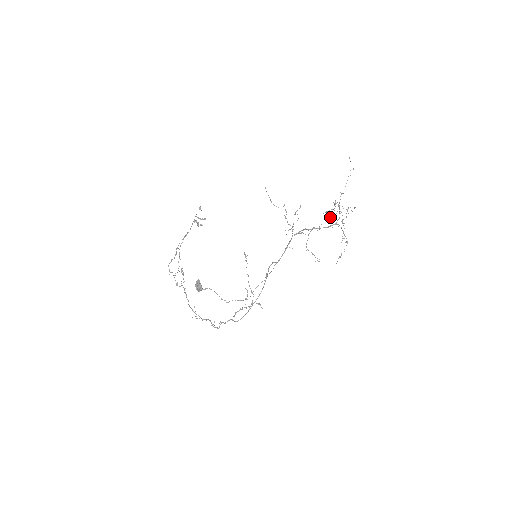
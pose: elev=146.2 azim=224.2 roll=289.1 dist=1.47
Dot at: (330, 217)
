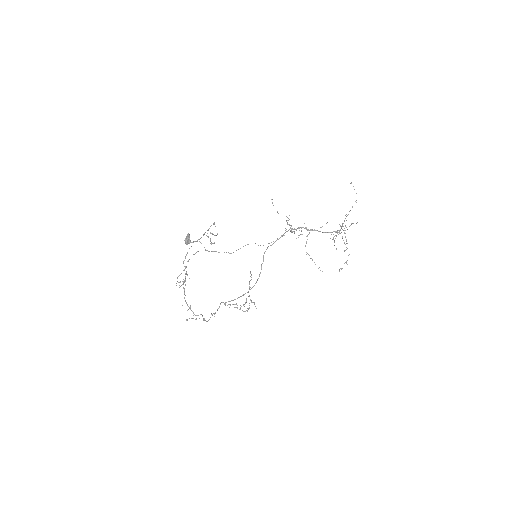
Dot at: occluded
